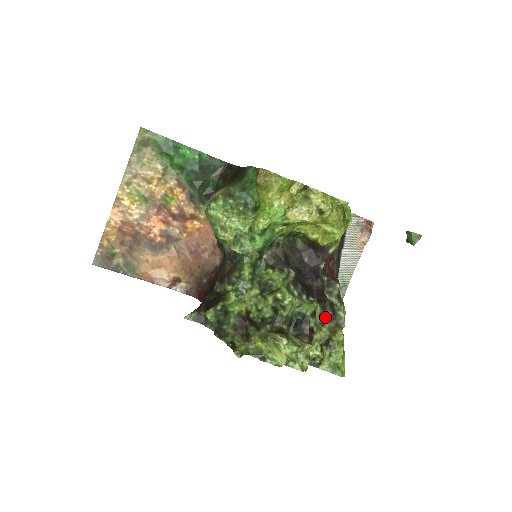
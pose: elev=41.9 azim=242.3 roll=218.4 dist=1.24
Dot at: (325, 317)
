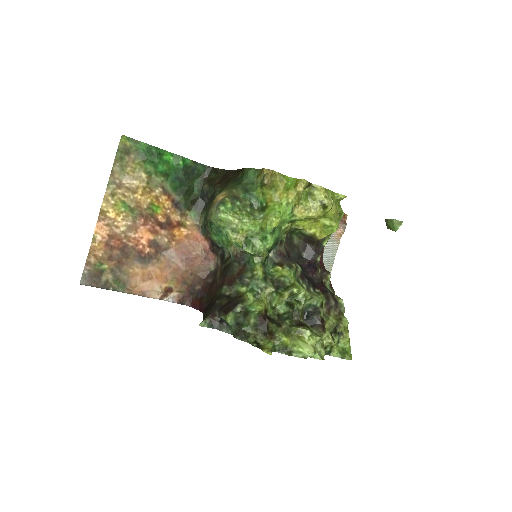
Dot at: (330, 306)
